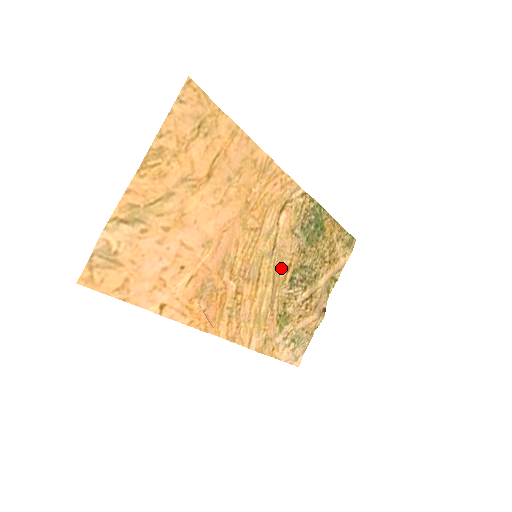
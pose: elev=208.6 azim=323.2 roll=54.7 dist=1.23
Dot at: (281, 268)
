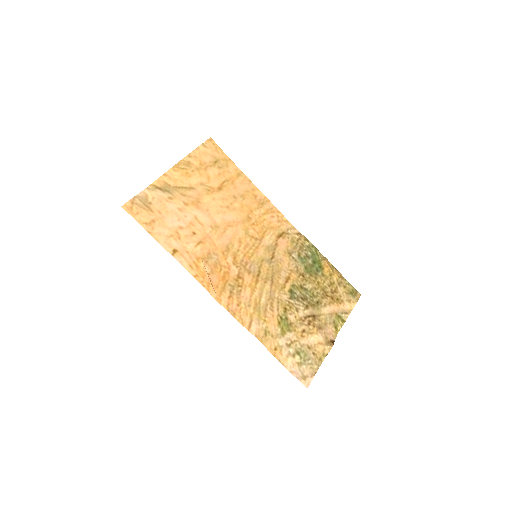
Dot at: (280, 276)
